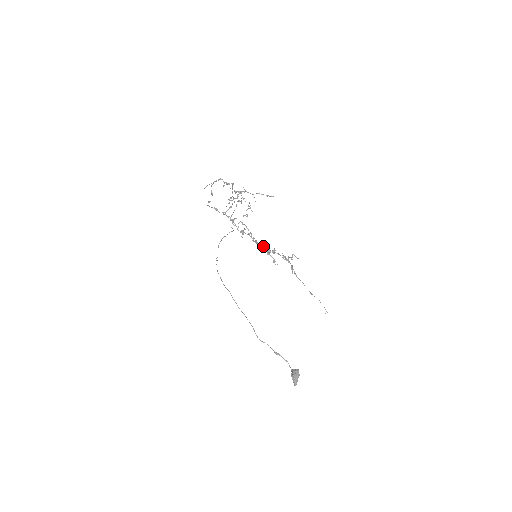
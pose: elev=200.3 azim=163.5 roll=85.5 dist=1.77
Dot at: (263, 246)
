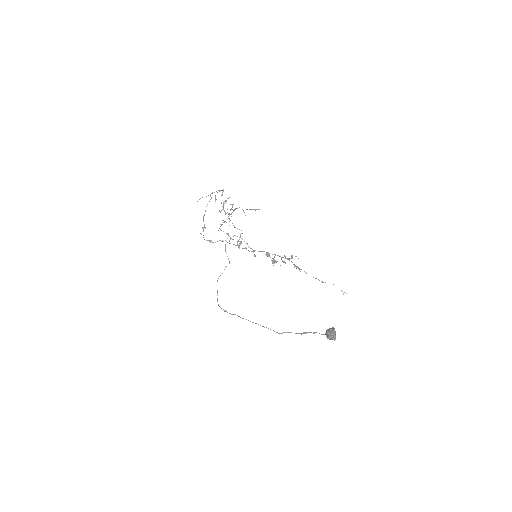
Dot at: (261, 251)
